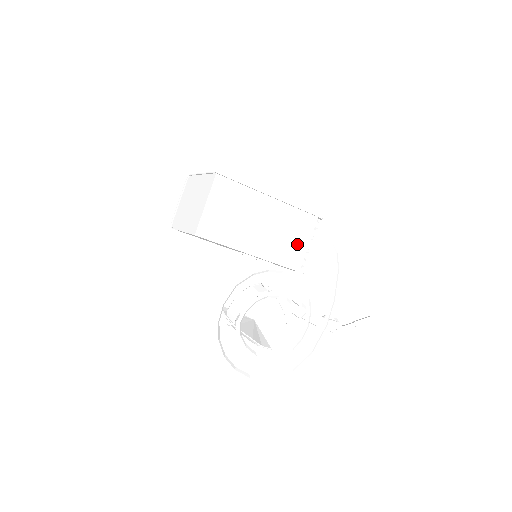
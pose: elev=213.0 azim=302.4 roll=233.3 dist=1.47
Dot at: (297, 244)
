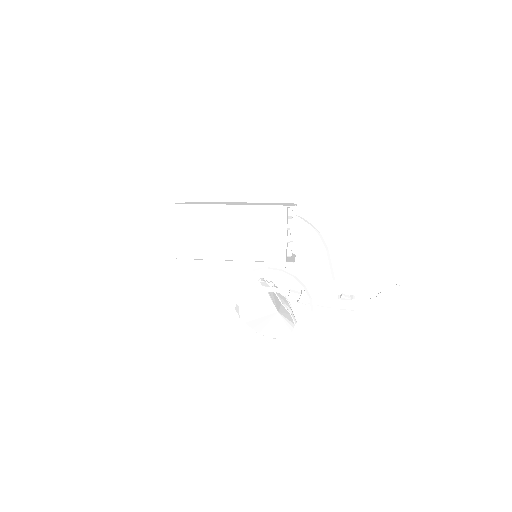
Dot at: (274, 238)
